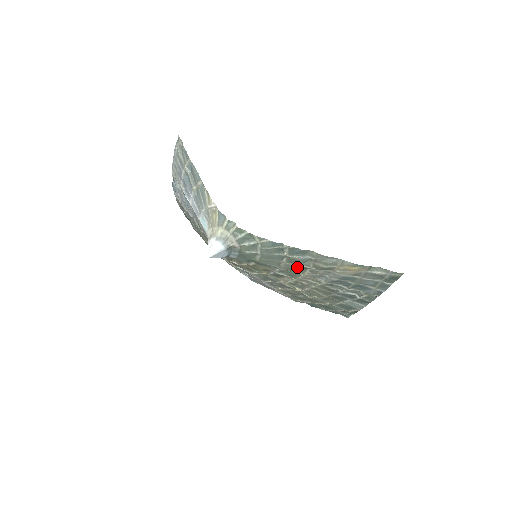
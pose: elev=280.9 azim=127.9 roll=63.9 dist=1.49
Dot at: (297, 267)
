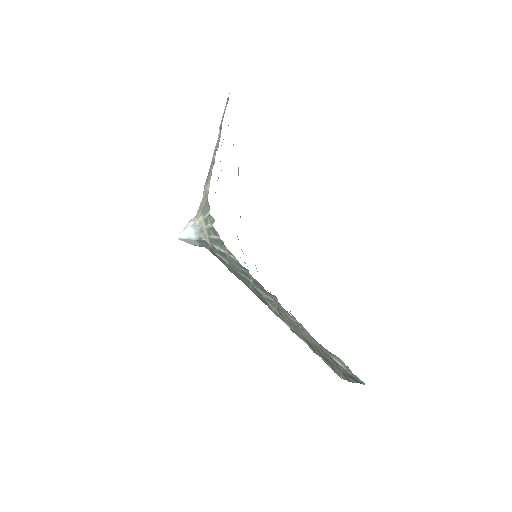
Dot at: (263, 299)
